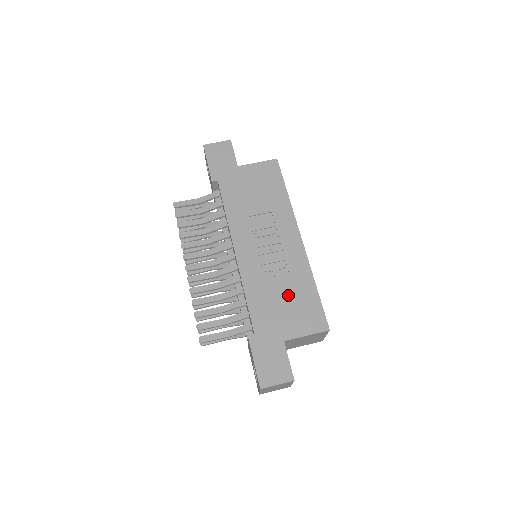
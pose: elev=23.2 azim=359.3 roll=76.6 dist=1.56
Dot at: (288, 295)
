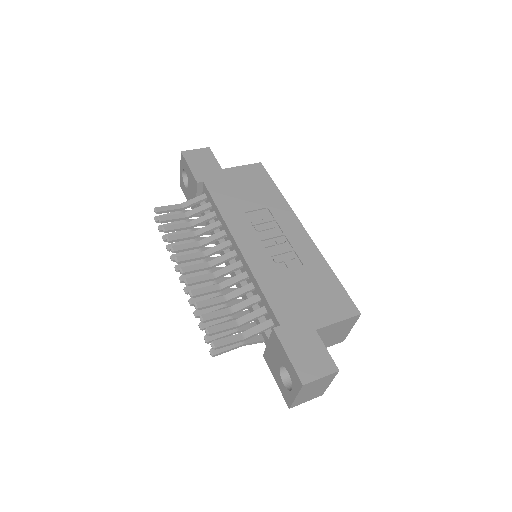
Dot at: (307, 283)
